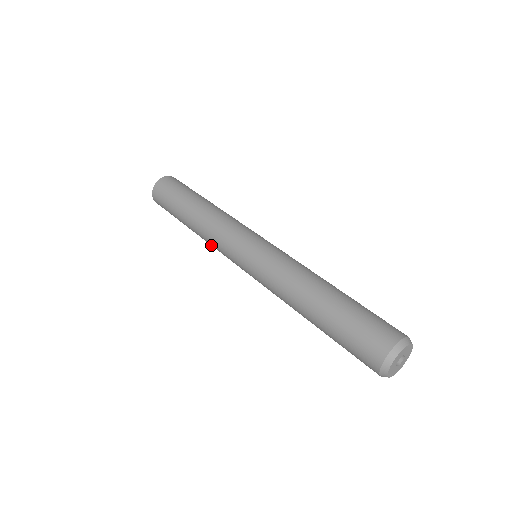
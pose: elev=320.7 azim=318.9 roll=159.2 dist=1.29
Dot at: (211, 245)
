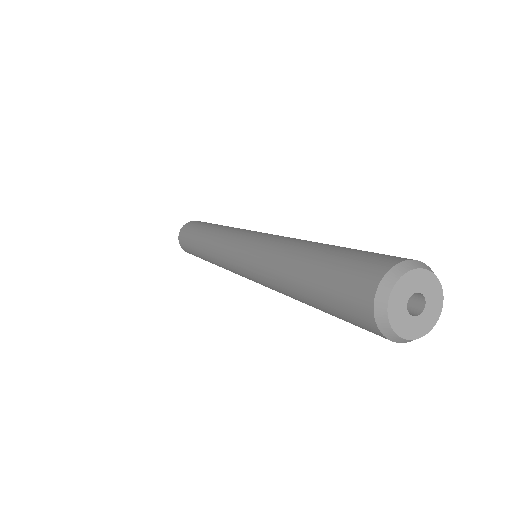
Dot at: (213, 258)
